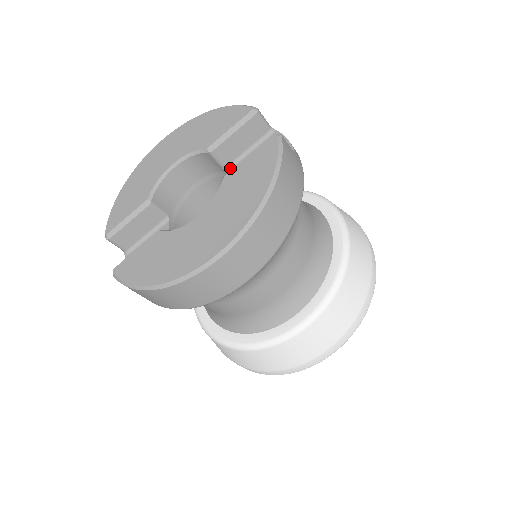
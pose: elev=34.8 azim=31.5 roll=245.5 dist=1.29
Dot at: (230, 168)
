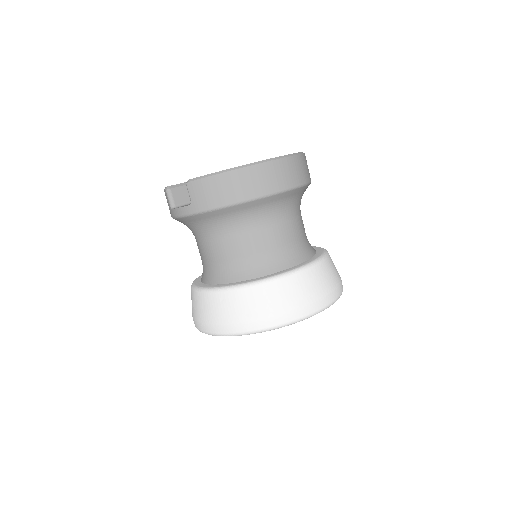
Dot at: occluded
